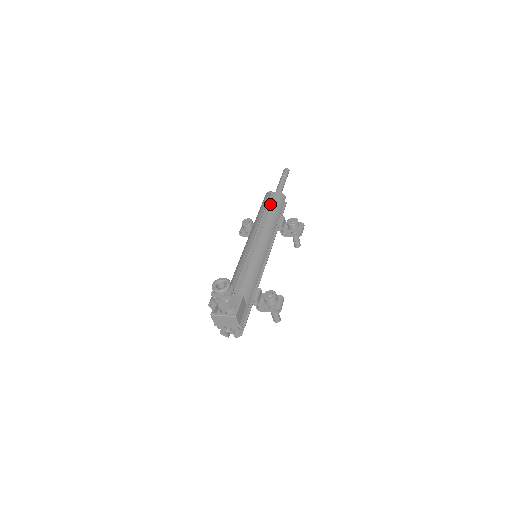
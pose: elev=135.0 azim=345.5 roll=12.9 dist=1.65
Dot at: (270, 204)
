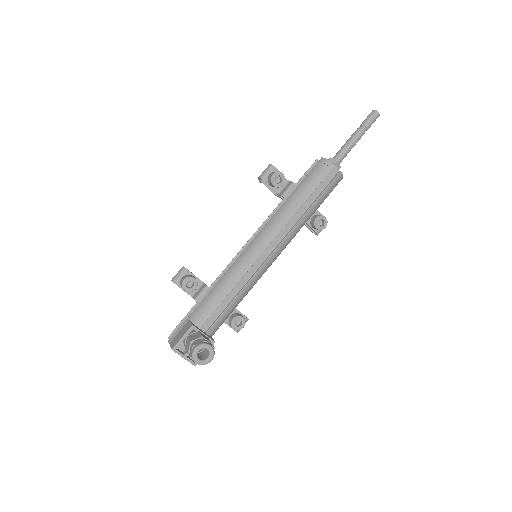
Dot at: (319, 192)
